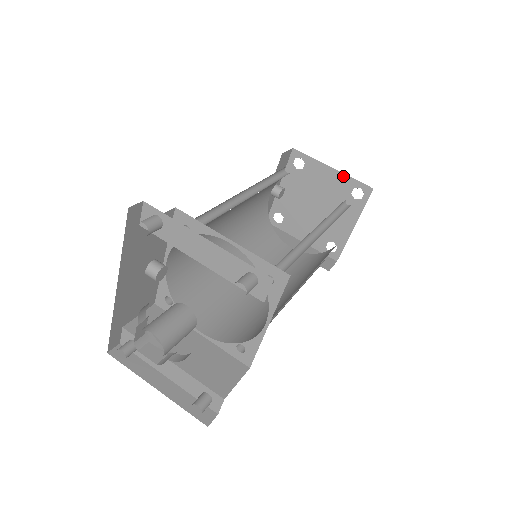
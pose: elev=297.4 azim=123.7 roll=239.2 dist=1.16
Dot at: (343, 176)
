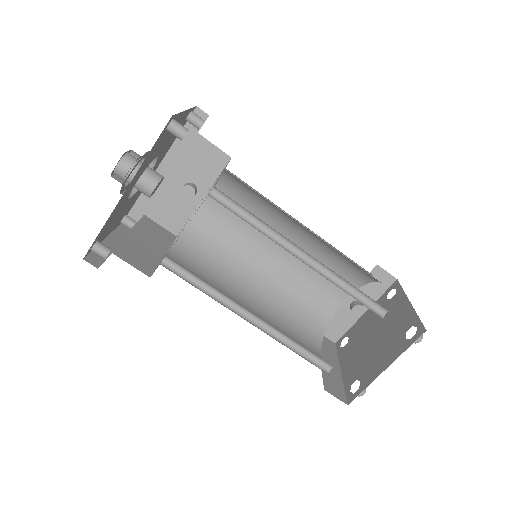
Dot at: (412, 312)
